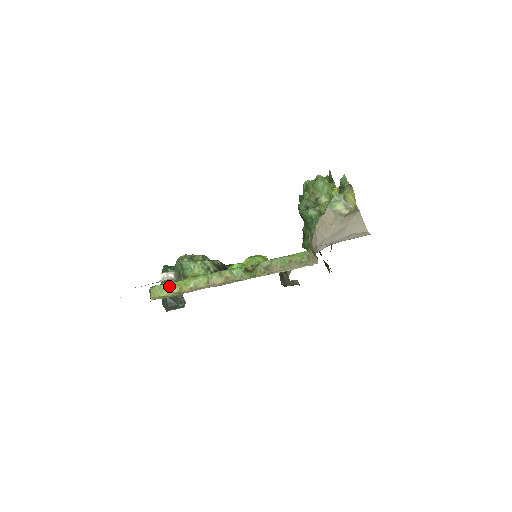
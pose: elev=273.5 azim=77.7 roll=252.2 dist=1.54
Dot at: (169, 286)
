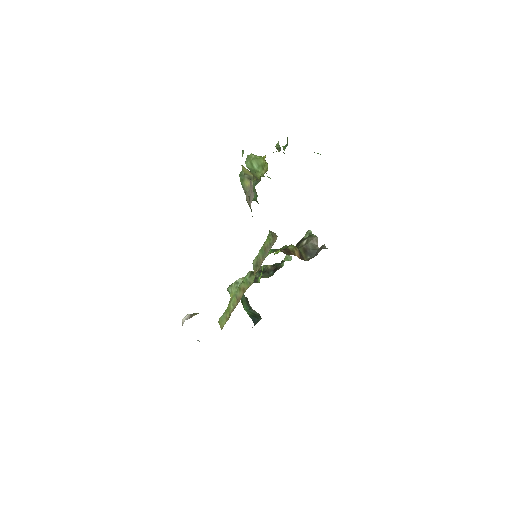
Dot at: (224, 315)
